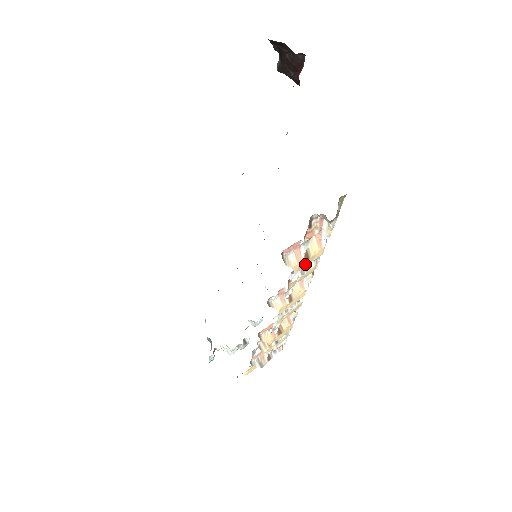
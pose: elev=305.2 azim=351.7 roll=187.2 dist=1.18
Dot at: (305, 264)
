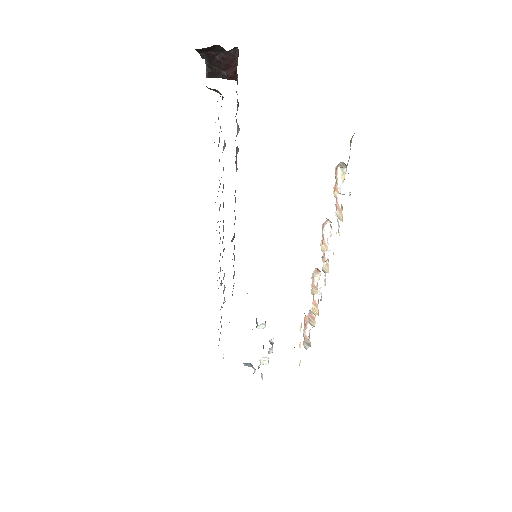
Dot at: occluded
